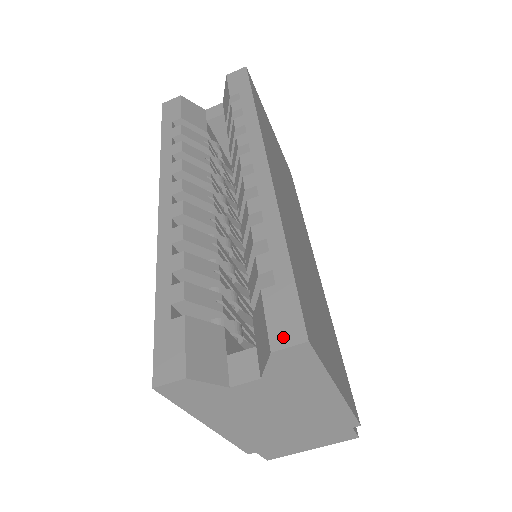
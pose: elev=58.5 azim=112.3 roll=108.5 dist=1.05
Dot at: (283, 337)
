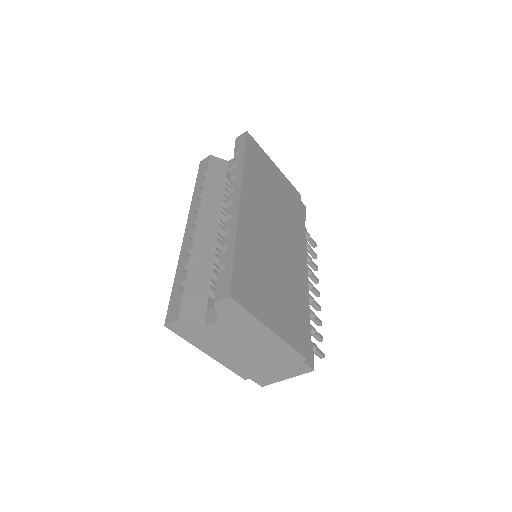
Dot at: (220, 296)
